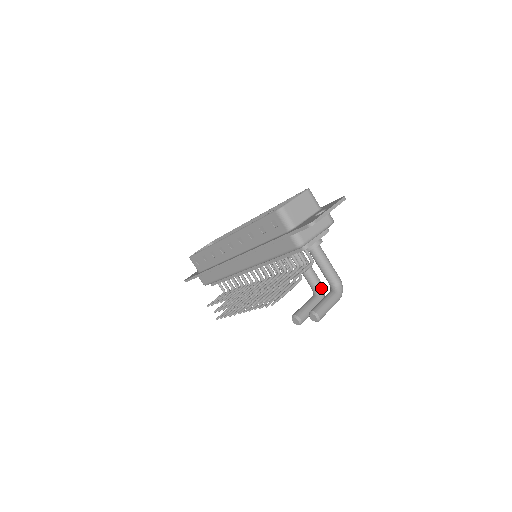
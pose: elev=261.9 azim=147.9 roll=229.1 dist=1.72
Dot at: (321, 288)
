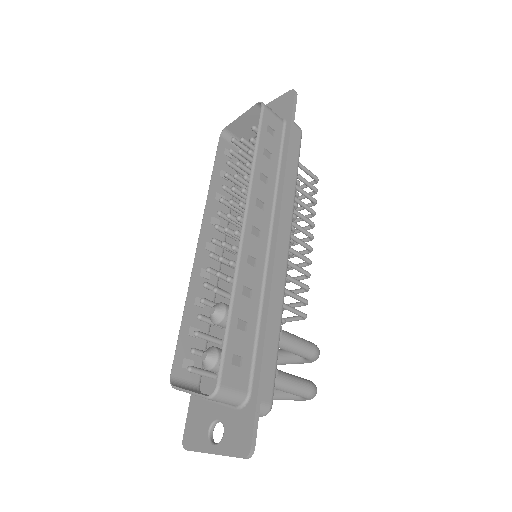
Dot at: (308, 359)
